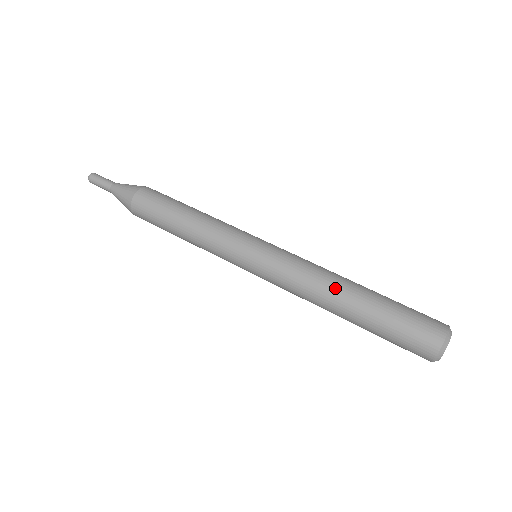
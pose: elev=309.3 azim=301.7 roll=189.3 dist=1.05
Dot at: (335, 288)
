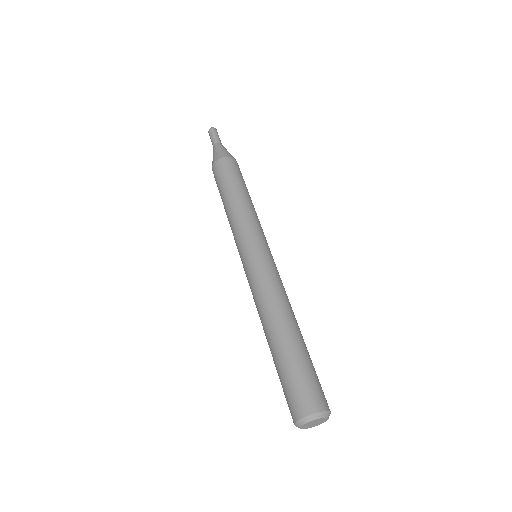
Dot at: (267, 321)
